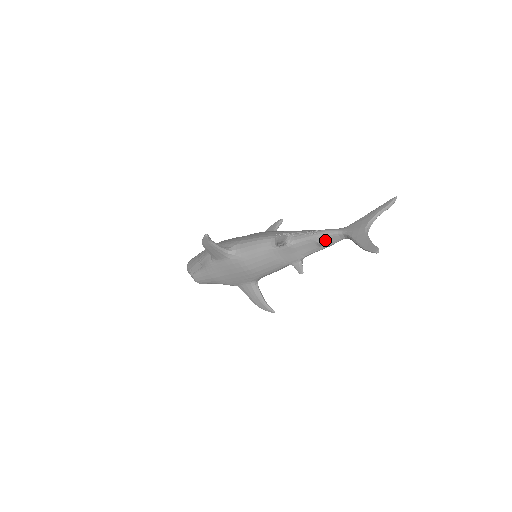
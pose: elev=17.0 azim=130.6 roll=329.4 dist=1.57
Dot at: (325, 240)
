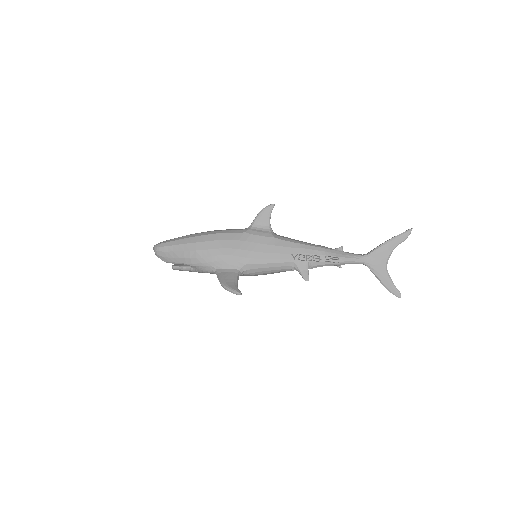
Dot at: (343, 264)
